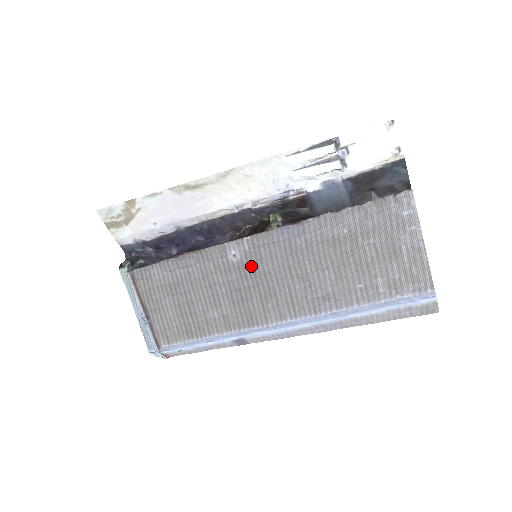
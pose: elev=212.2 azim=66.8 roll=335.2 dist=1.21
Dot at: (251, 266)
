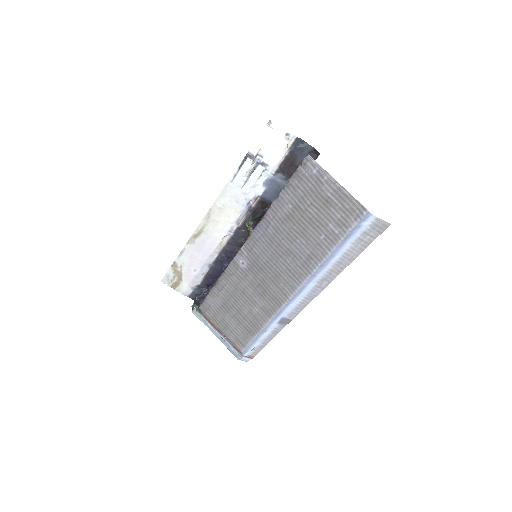
Dot at: (255, 264)
